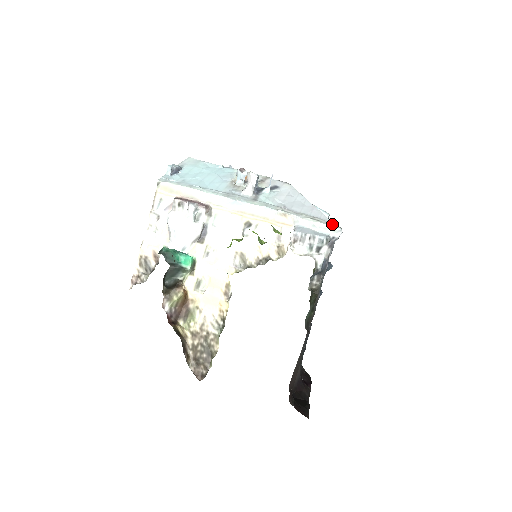
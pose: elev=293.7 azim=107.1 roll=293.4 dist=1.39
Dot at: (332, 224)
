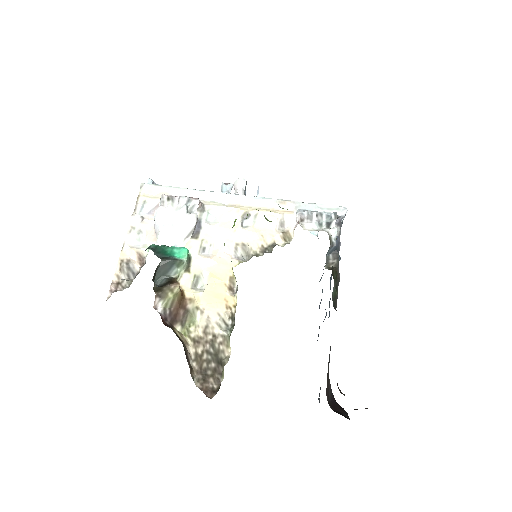
Dot at: (335, 205)
